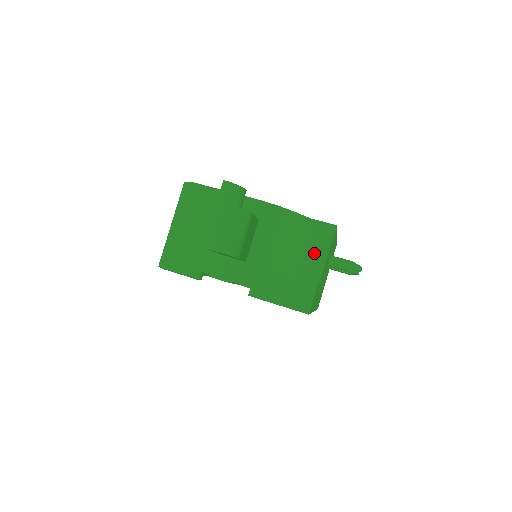
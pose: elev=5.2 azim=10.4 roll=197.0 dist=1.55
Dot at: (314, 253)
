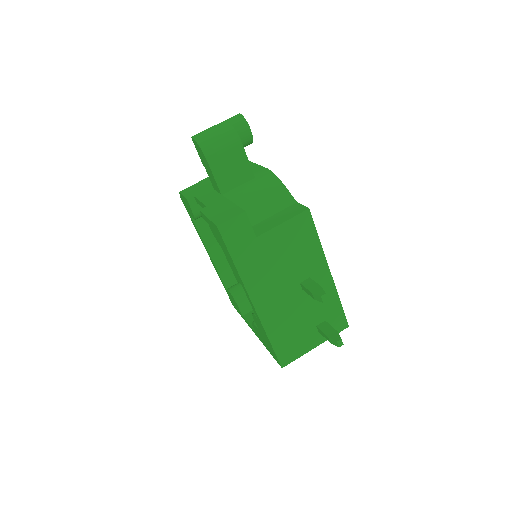
Dot at: (275, 220)
